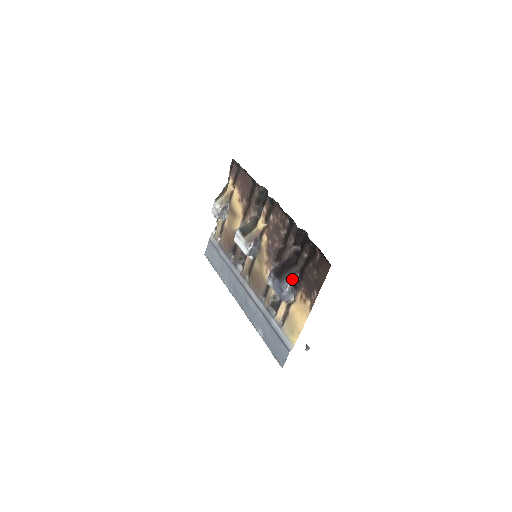
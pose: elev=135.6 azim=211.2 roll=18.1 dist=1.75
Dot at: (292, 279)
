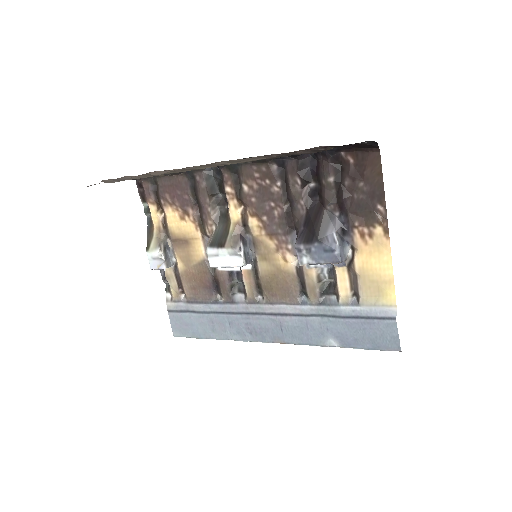
Dot at: (333, 226)
